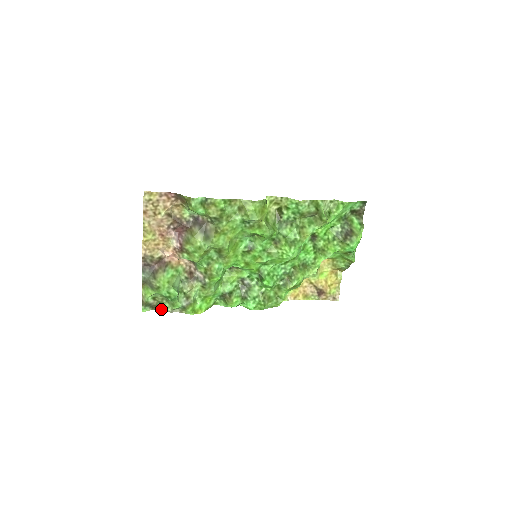
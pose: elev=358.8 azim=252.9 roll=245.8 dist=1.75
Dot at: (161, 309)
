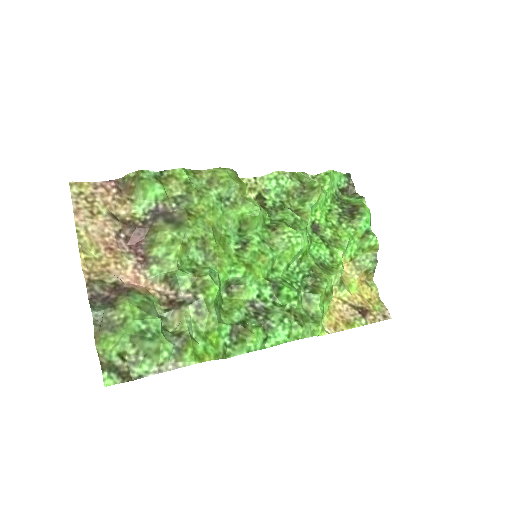
Dot at: (139, 376)
